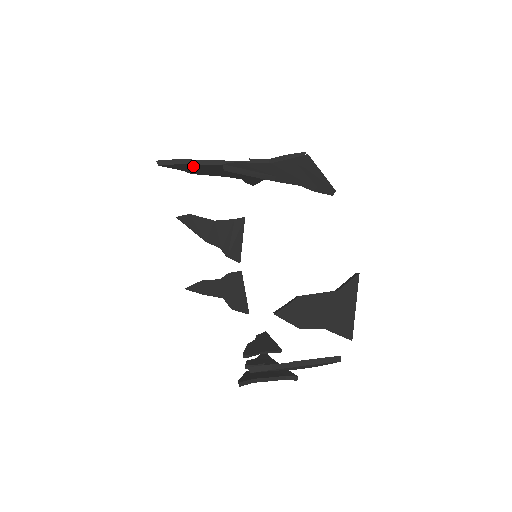
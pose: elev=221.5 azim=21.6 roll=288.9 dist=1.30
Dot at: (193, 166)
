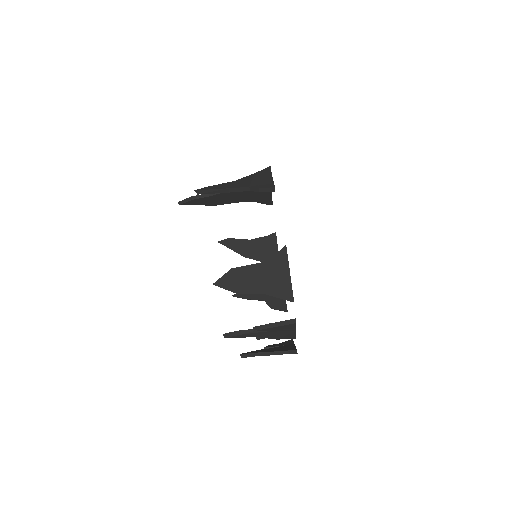
Dot at: (203, 199)
